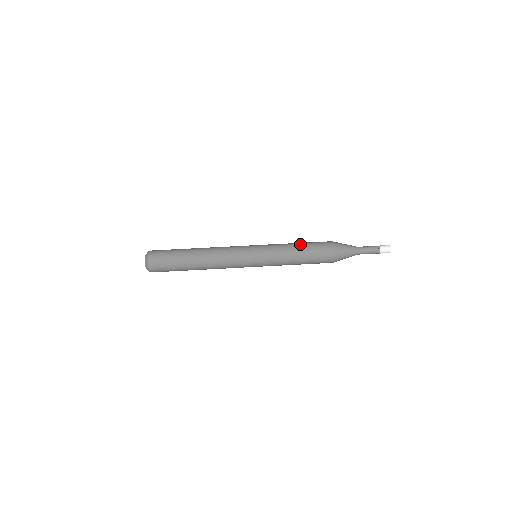
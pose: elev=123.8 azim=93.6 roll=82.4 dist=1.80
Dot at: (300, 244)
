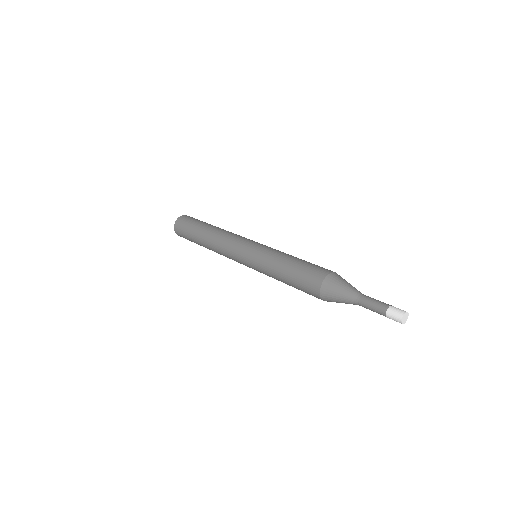
Dot at: (296, 259)
